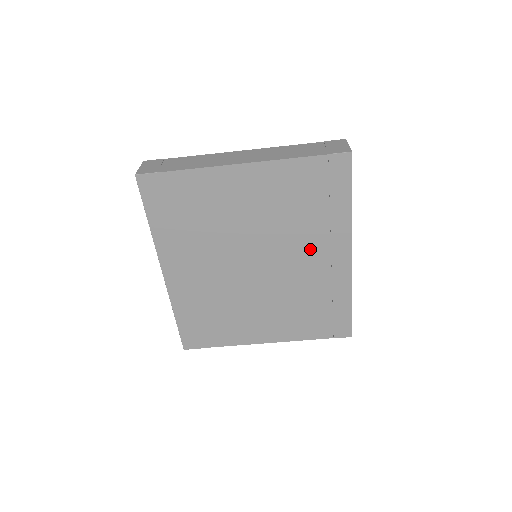
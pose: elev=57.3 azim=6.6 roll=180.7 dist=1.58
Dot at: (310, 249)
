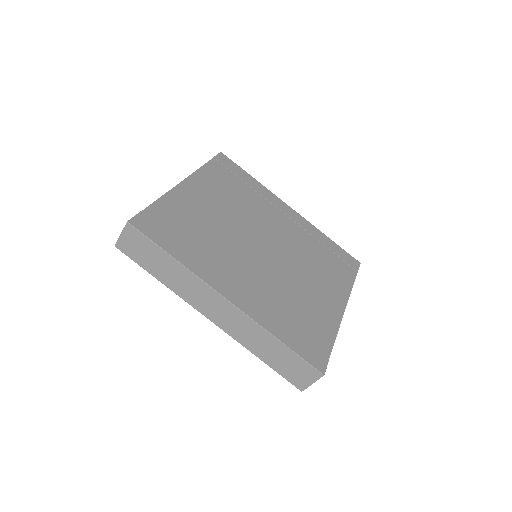
Dot at: (272, 216)
